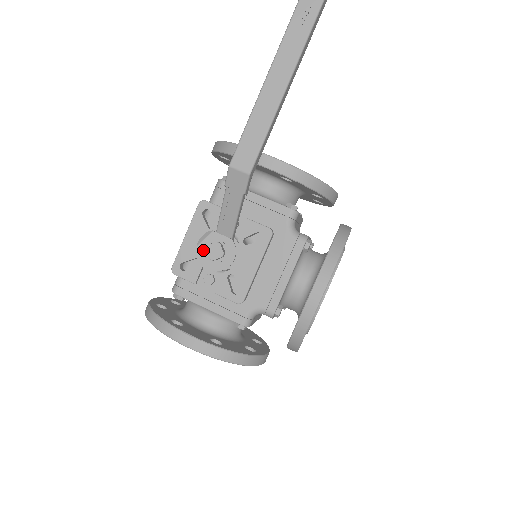
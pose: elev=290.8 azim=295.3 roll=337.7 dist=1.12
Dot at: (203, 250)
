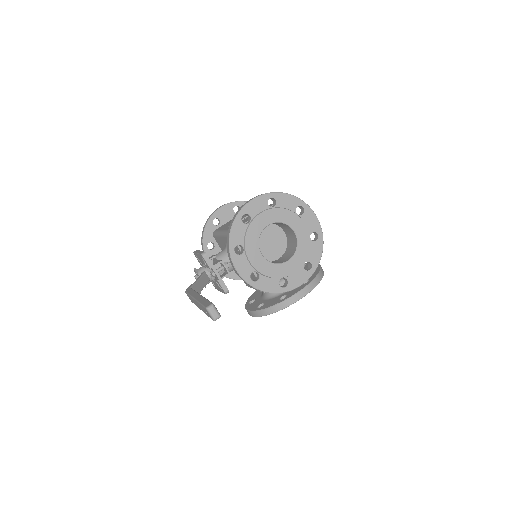
Dot at: (195, 273)
